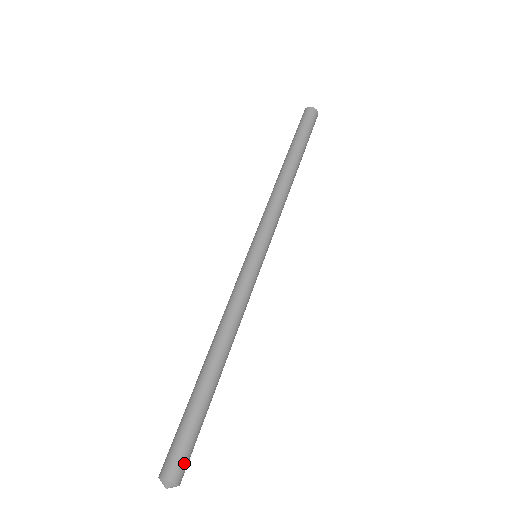
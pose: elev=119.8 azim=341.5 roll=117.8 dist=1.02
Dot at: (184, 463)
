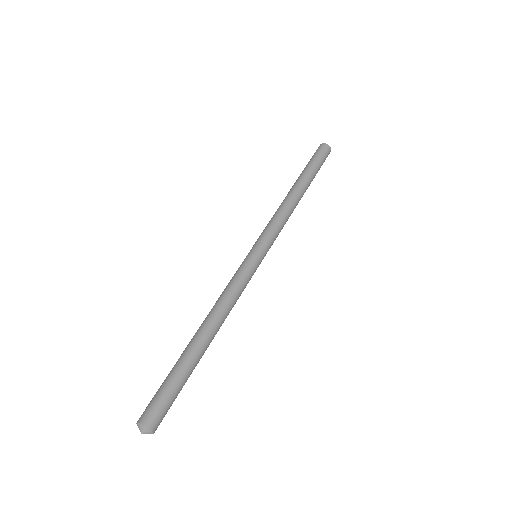
Dot at: (156, 410)
